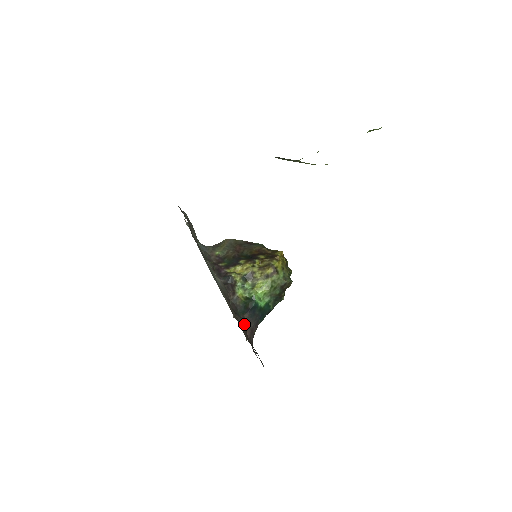
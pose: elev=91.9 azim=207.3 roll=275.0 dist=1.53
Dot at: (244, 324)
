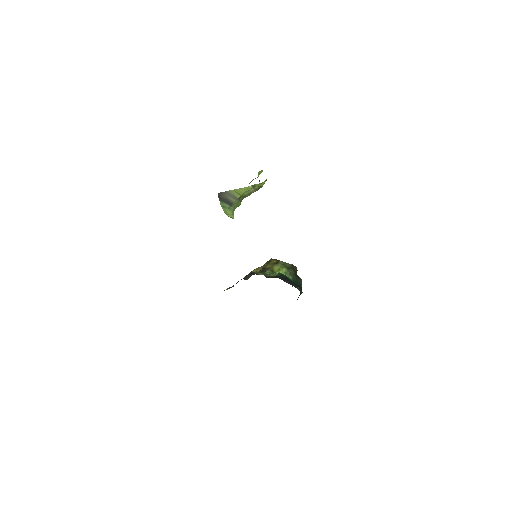
Dot at: occluded
